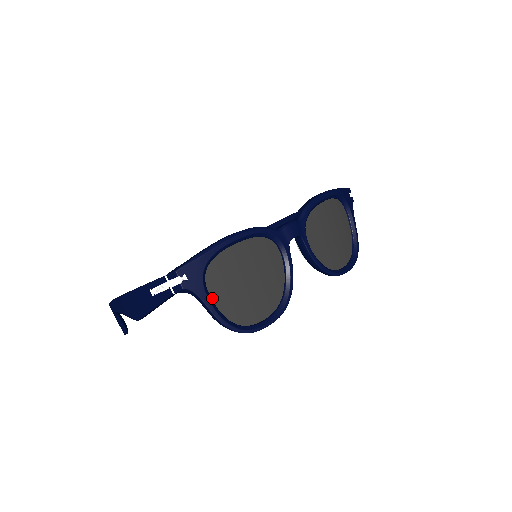
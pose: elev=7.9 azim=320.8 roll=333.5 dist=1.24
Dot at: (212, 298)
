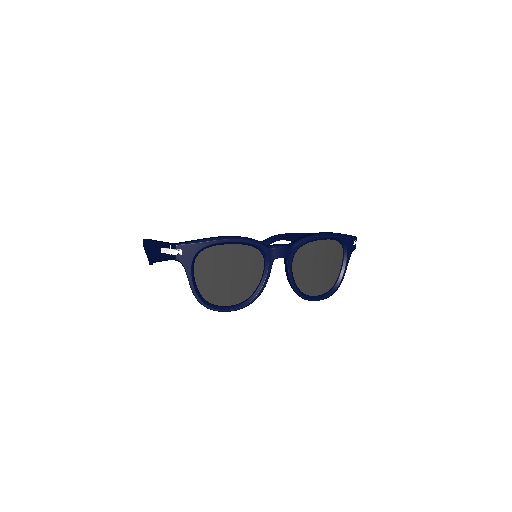
Dot at: (195, 274)
